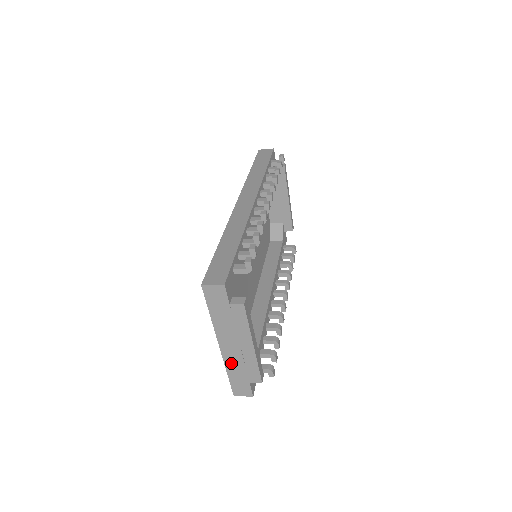
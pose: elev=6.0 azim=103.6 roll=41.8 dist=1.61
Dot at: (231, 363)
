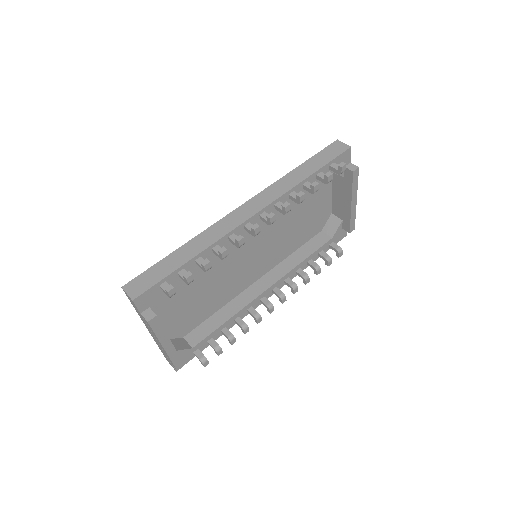
Dot at: (157, 343)
